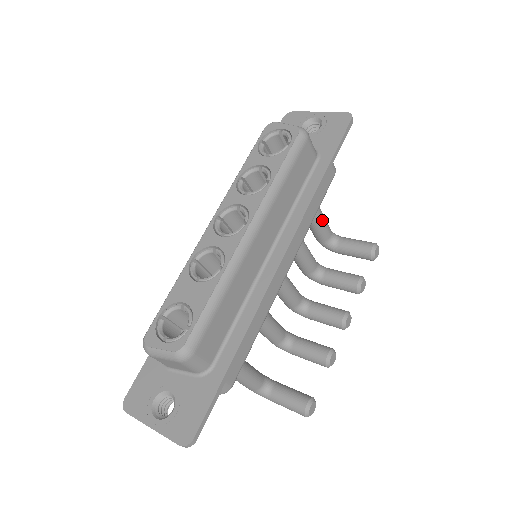
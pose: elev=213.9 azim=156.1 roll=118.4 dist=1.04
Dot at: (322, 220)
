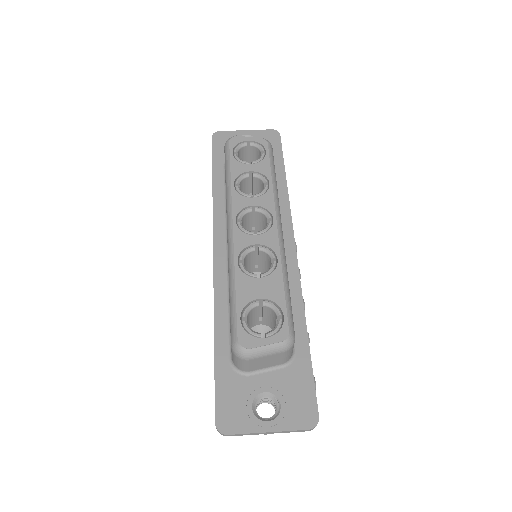
Dot at: occluded
